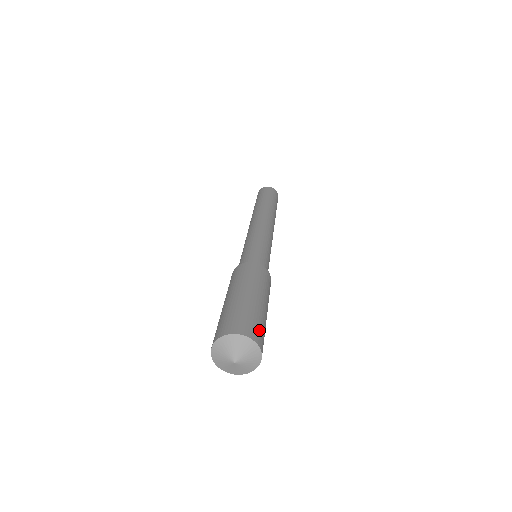
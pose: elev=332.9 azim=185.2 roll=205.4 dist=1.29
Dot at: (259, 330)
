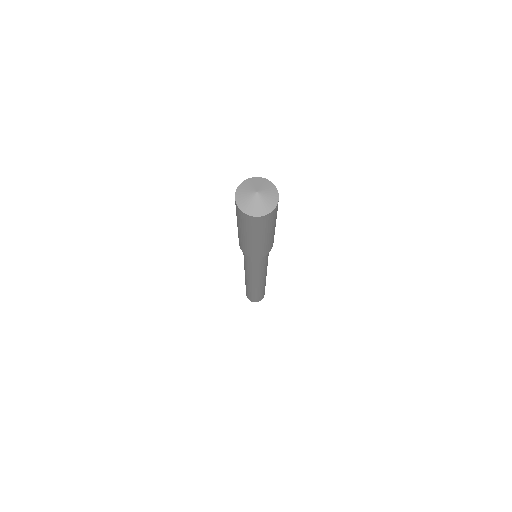
Dot at: occluded
